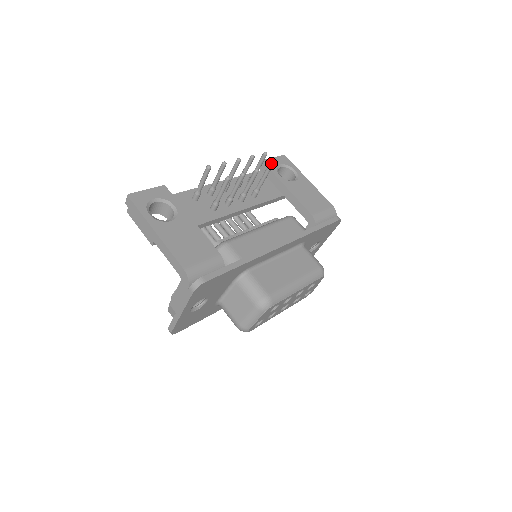
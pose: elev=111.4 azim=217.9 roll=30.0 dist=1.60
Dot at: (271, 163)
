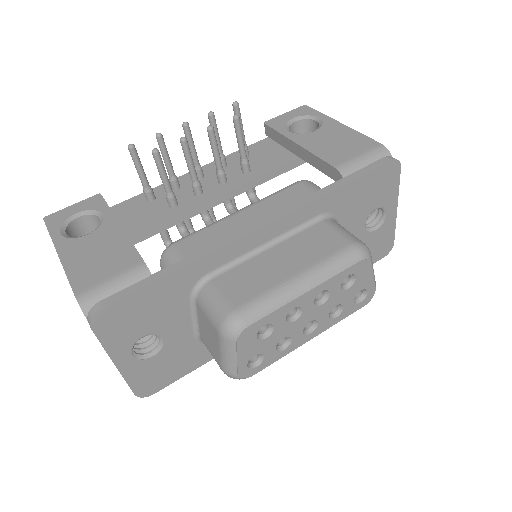
Dot at: (278, 121)
